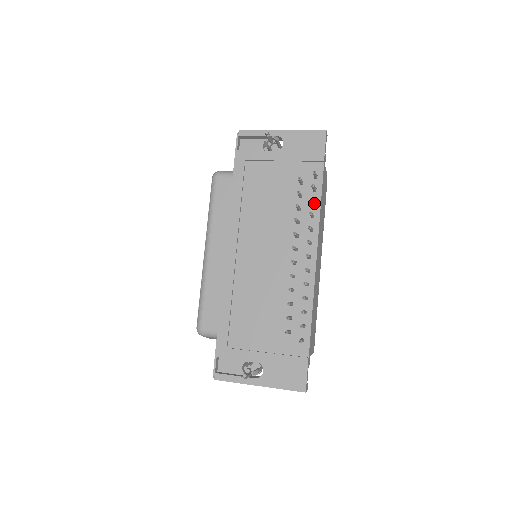
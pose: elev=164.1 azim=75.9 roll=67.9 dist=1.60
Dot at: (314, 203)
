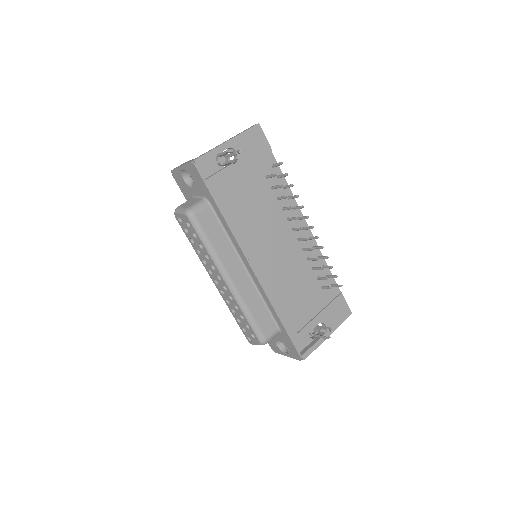
Dot at: (286, 187)
